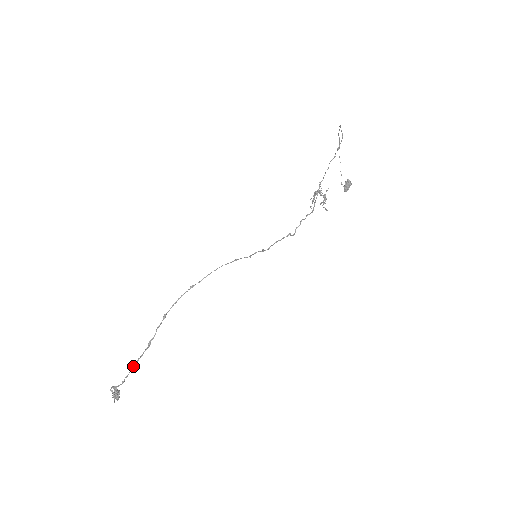
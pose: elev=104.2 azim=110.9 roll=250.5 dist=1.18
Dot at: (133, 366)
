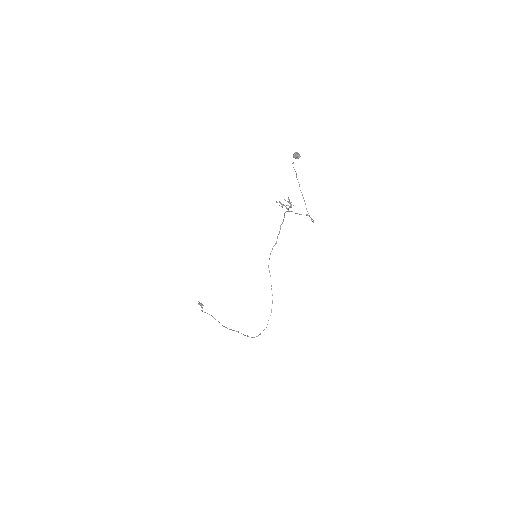
Dot at: occluded
